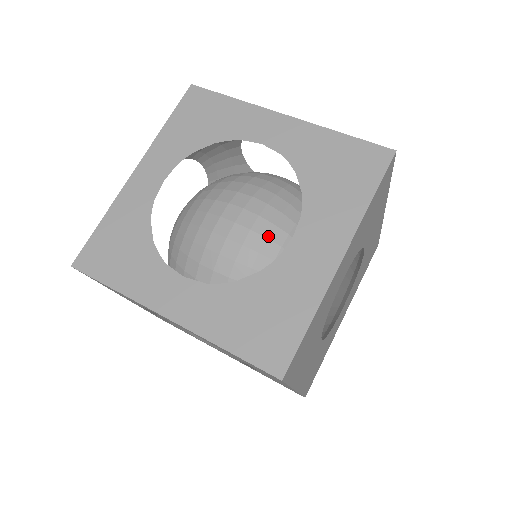
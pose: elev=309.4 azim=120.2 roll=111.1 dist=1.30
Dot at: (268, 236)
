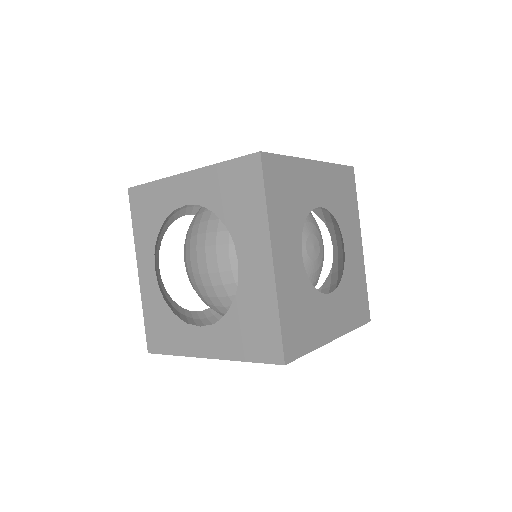
Dot at: occluded
